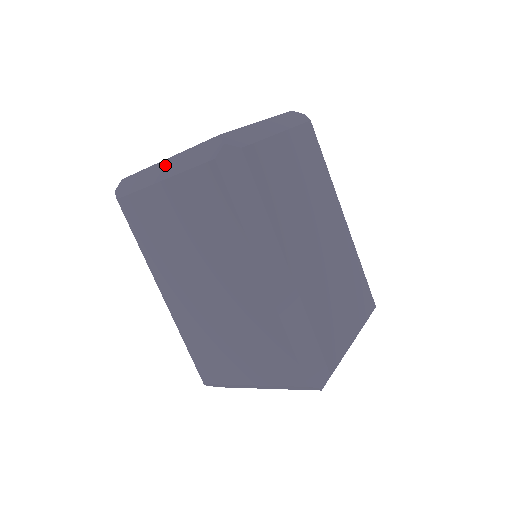
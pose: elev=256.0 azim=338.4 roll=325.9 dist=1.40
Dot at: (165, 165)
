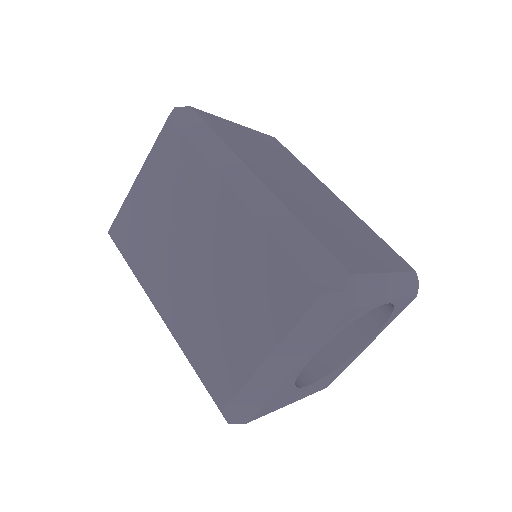
Dot at: occluded
